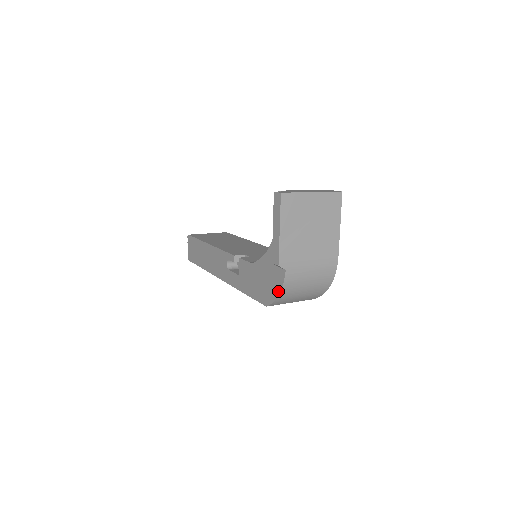
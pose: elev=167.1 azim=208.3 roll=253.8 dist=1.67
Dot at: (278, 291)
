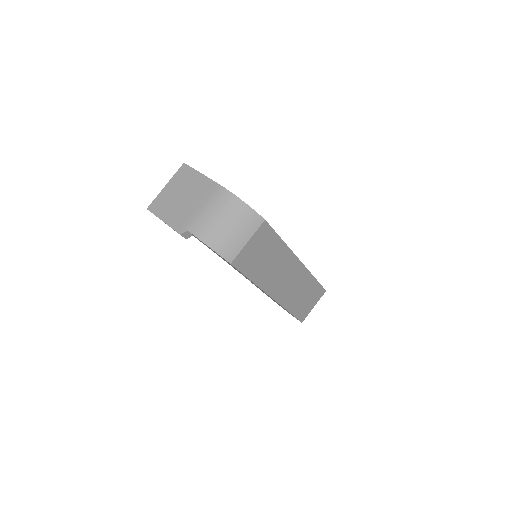
Dot at: occluded
